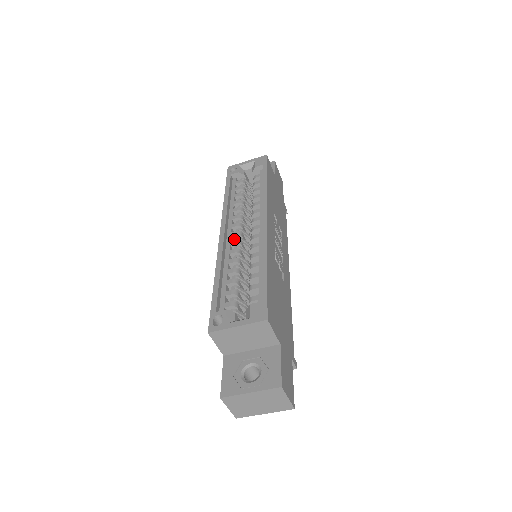
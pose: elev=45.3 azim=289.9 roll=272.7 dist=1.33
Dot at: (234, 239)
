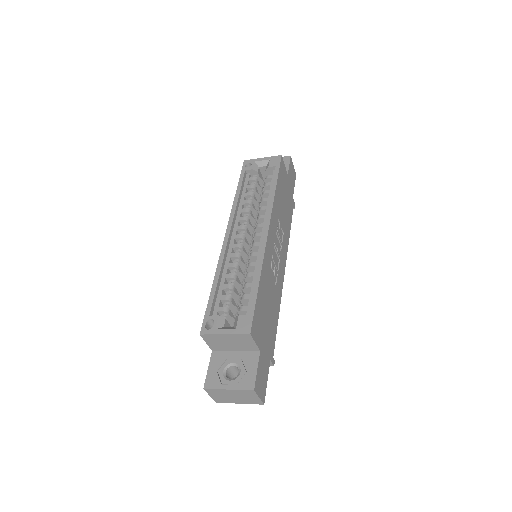
Dot at: (237, 241)
